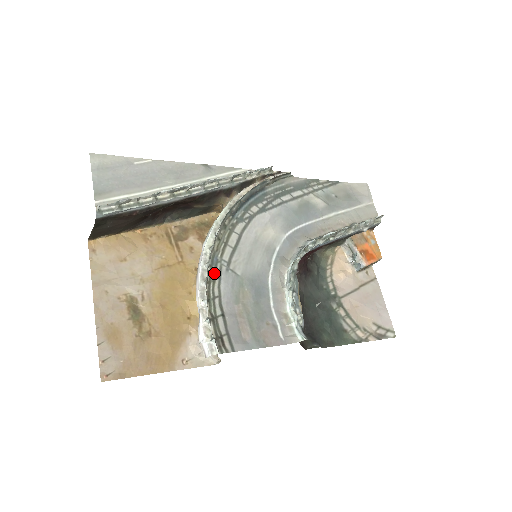
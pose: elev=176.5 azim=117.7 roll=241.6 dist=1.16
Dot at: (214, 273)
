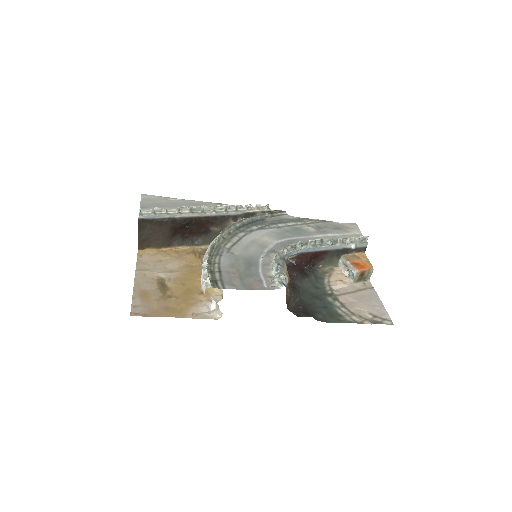
Dot at: (217, 252)
